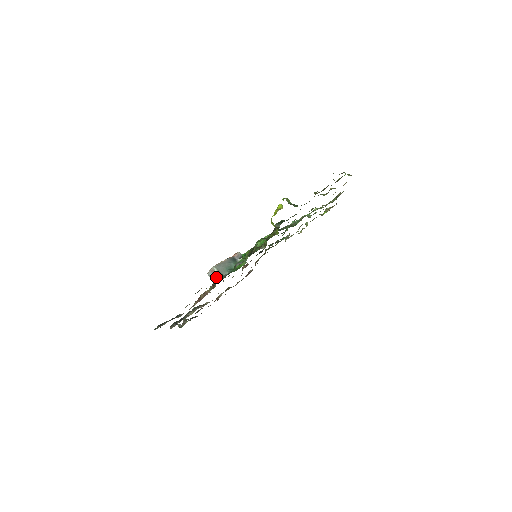
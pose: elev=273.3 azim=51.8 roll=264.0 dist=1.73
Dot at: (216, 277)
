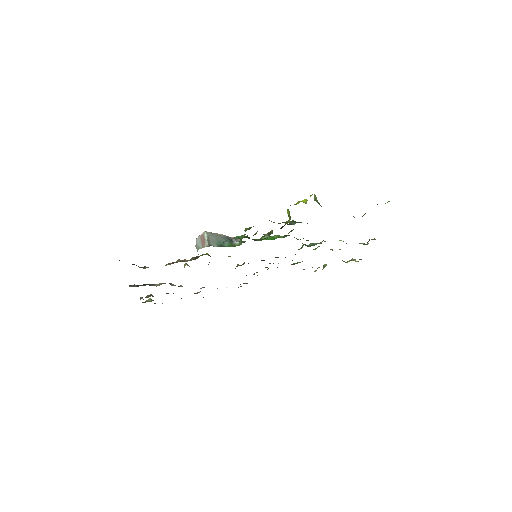
Dot at: (202, 244)
